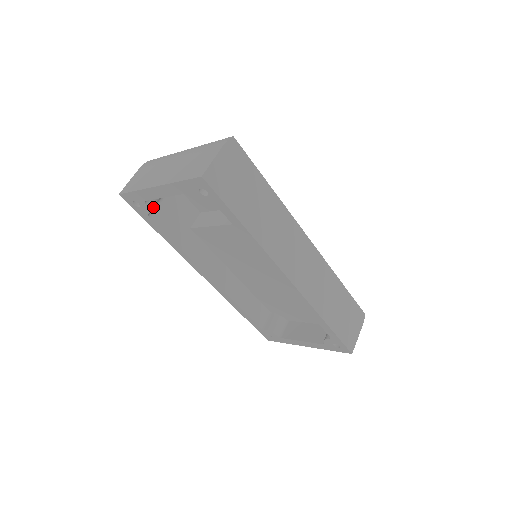
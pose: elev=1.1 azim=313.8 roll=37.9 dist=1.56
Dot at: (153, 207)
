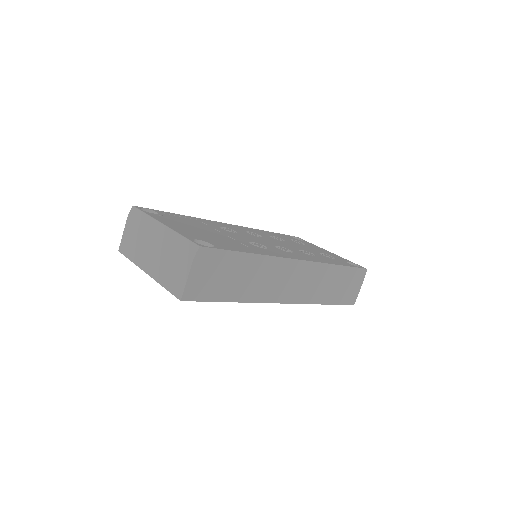
Dot at: occluded
